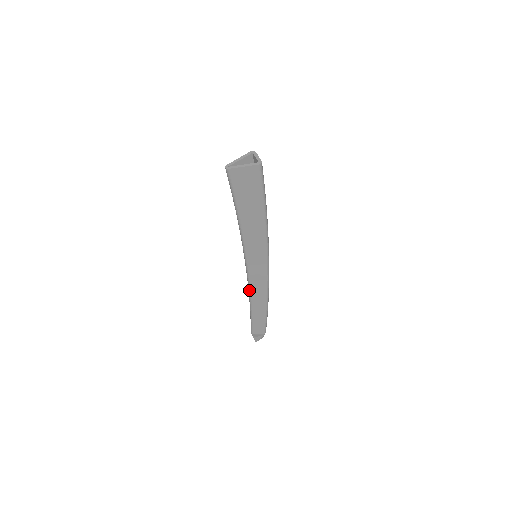
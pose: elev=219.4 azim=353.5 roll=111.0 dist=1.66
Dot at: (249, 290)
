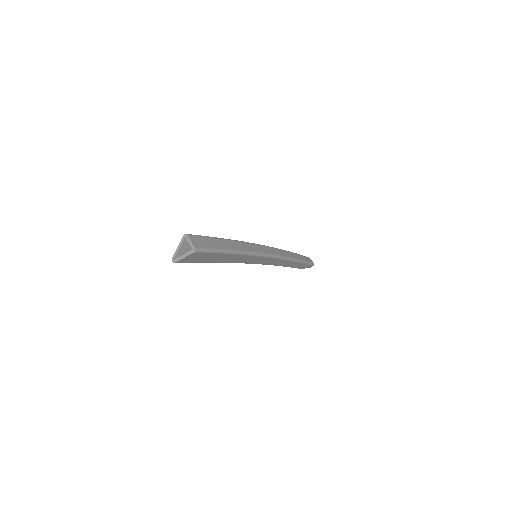
Dot at: occluded
